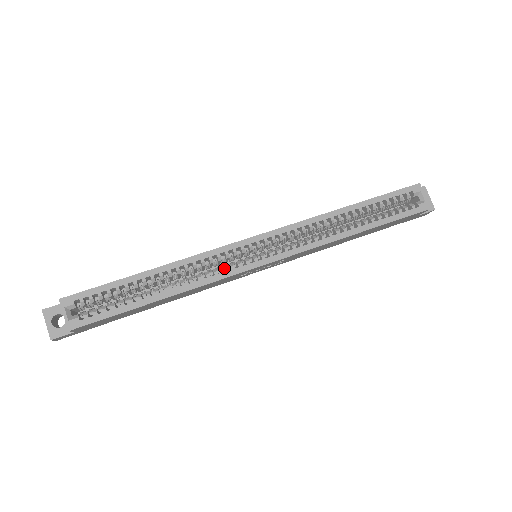
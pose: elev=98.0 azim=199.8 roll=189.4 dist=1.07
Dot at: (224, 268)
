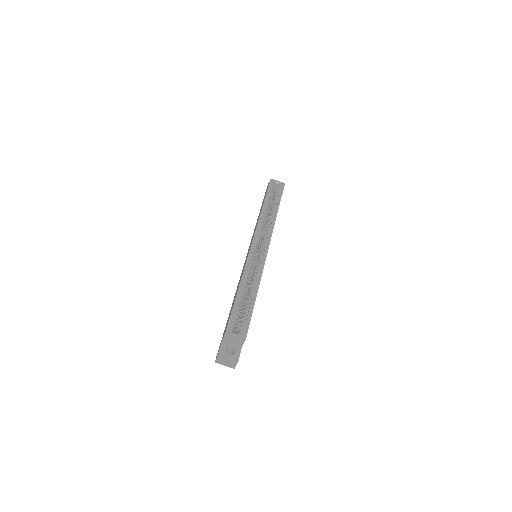
Dot at: (259, 262)
